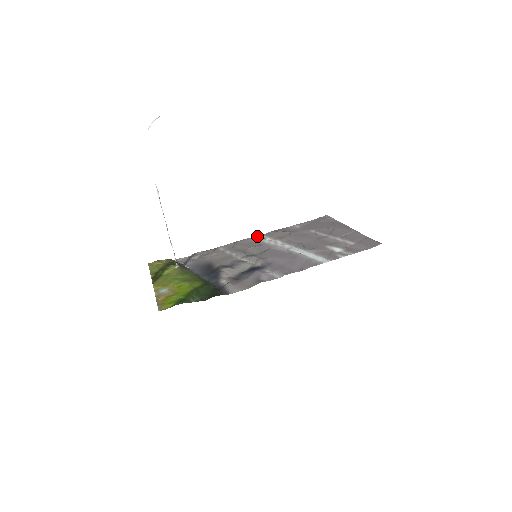
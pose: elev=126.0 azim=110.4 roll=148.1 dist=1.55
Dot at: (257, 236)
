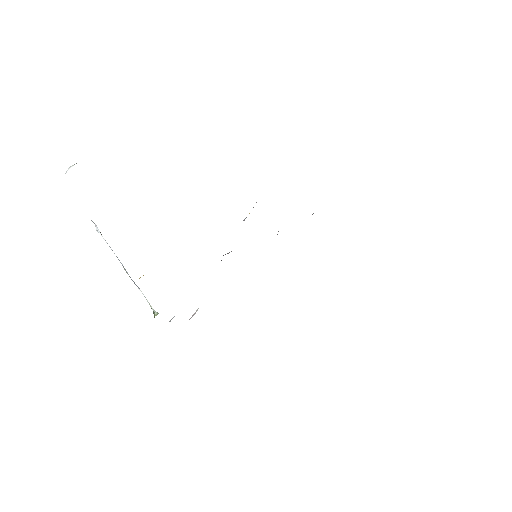
Dot at: occluded
